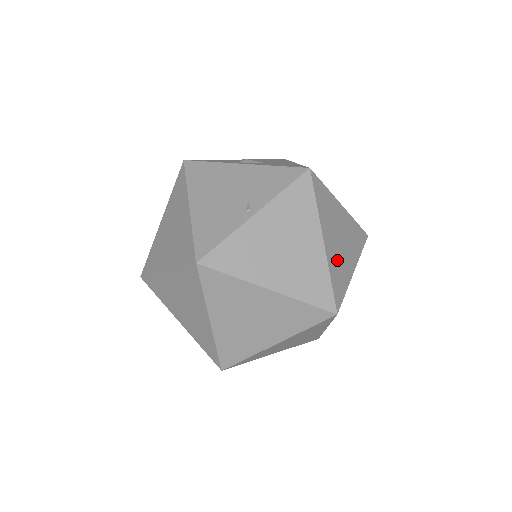
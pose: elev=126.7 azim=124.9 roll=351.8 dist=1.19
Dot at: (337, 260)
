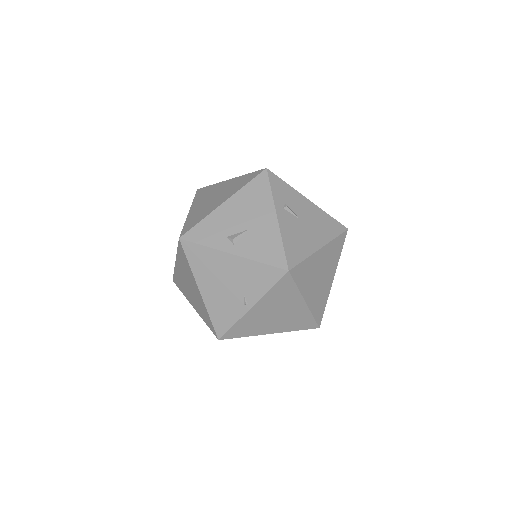
Dot at: (318, 296)
